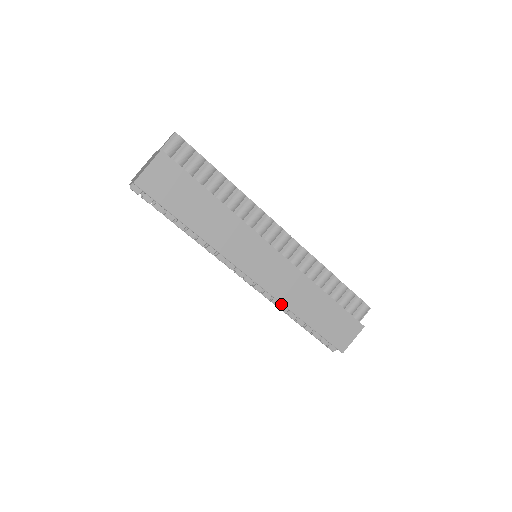
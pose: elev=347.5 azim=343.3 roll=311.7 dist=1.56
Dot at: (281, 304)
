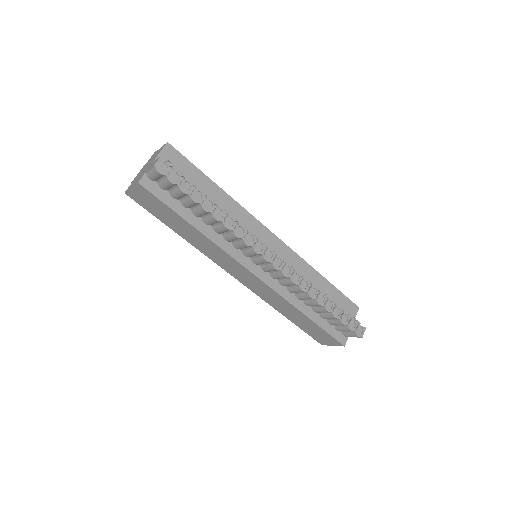
Dot at: occluded
